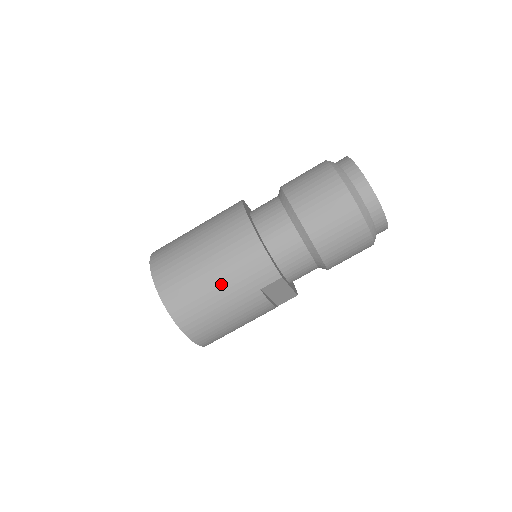
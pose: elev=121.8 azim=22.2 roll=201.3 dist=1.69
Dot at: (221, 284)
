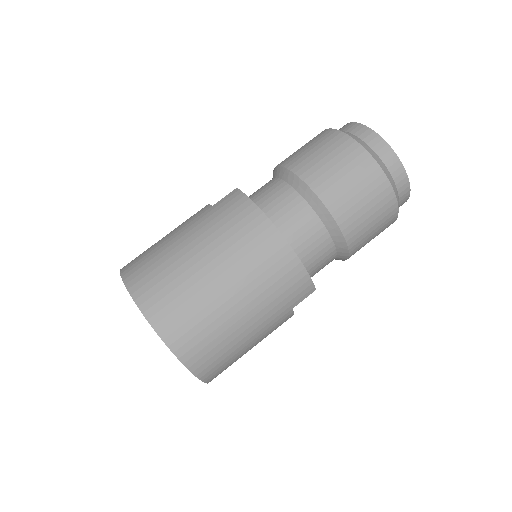
Dot at: (251, 316)
